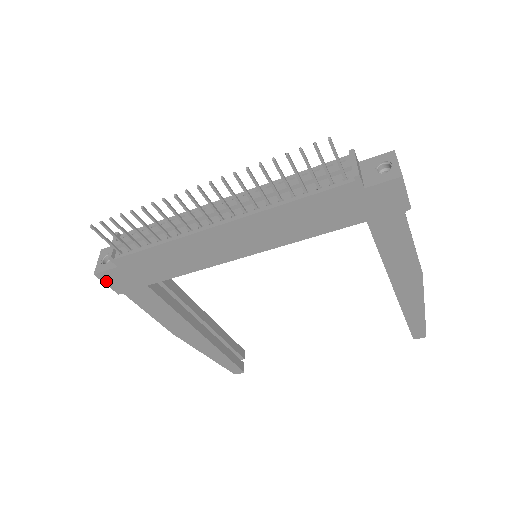
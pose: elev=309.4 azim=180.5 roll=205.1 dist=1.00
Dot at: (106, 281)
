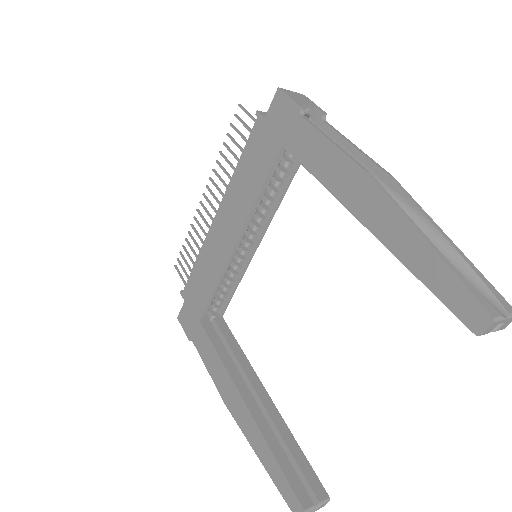
Dot at: (183, 324)
